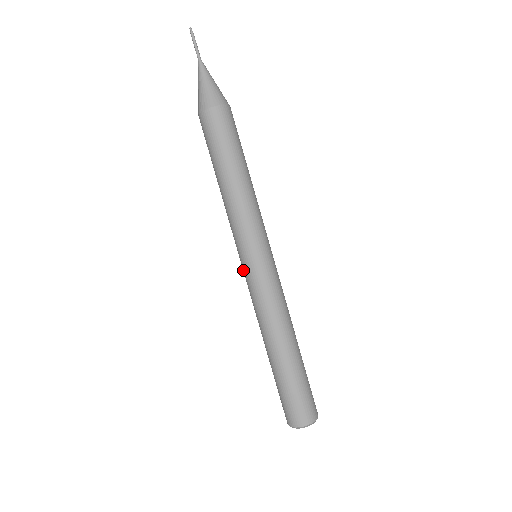
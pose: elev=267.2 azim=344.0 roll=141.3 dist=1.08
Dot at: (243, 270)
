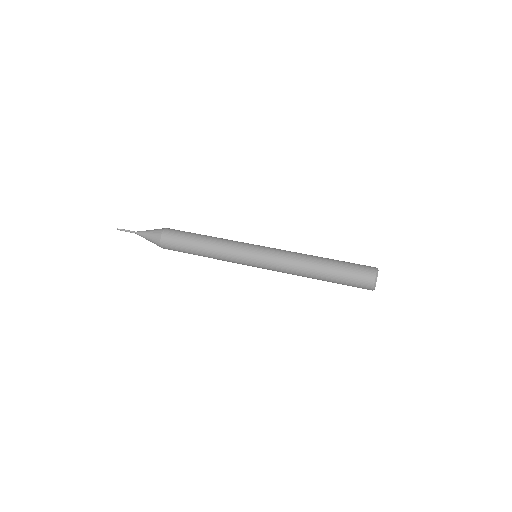
Dot at: (259, 266)
